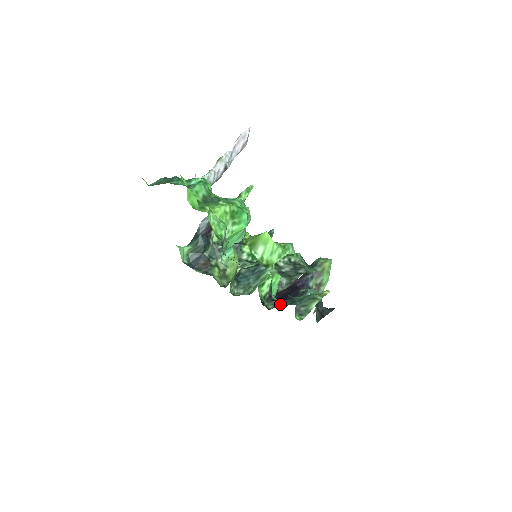
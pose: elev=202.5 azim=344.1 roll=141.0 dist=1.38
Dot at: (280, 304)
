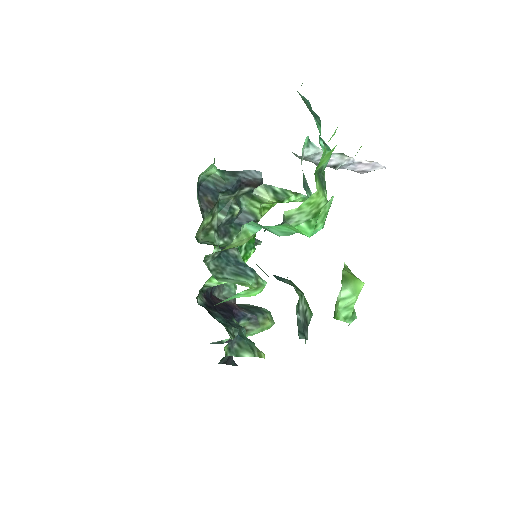
Dot at: (213, 311)
